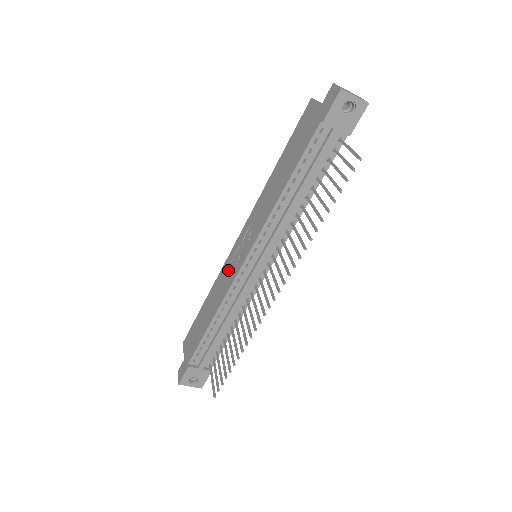
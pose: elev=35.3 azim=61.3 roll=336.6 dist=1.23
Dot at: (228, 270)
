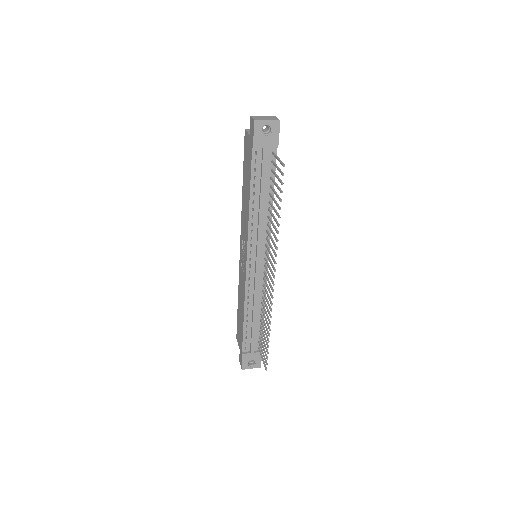
Dot at: (241, 273)
